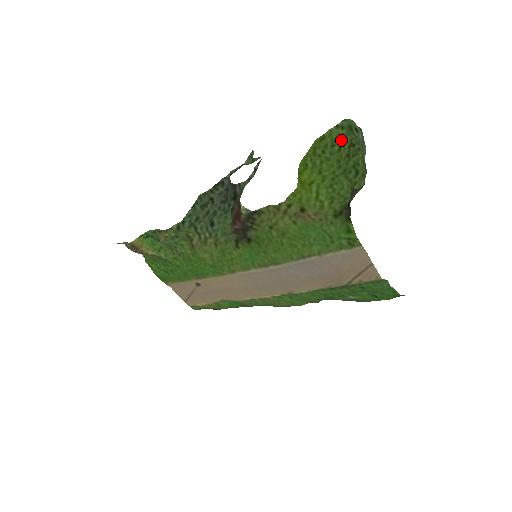
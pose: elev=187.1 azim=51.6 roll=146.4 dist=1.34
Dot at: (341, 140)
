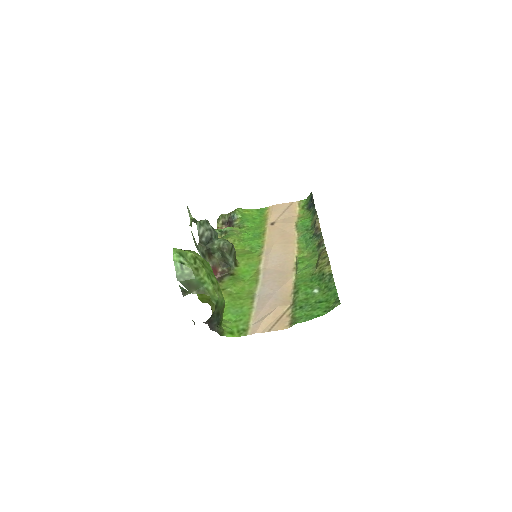
Dot at: (190, 251)
